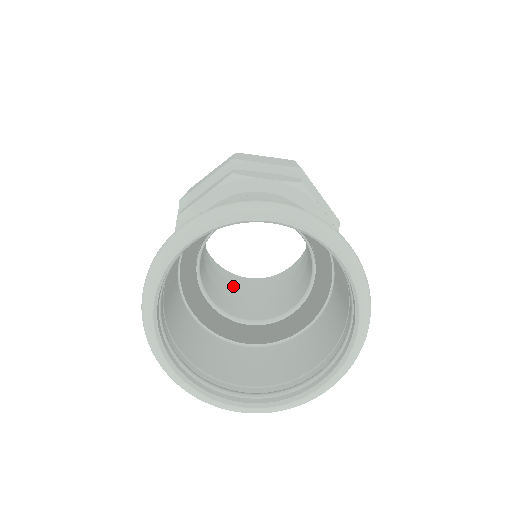
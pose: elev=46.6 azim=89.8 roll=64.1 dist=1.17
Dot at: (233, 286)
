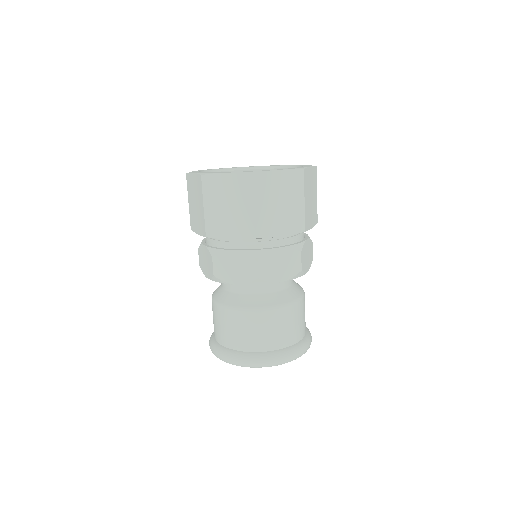
Dot at: occluded
